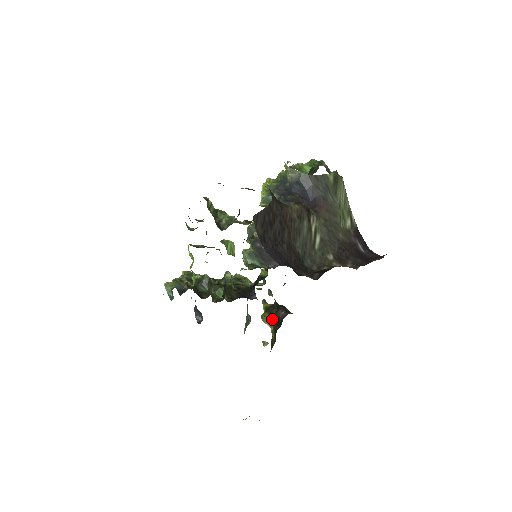
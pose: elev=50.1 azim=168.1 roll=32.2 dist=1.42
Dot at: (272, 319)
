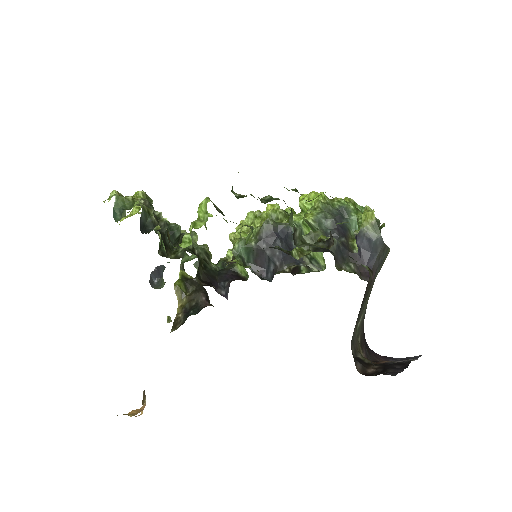
Dot at: (186, 295)
